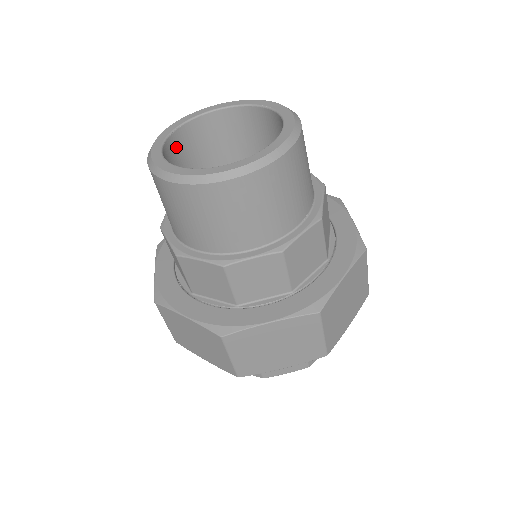
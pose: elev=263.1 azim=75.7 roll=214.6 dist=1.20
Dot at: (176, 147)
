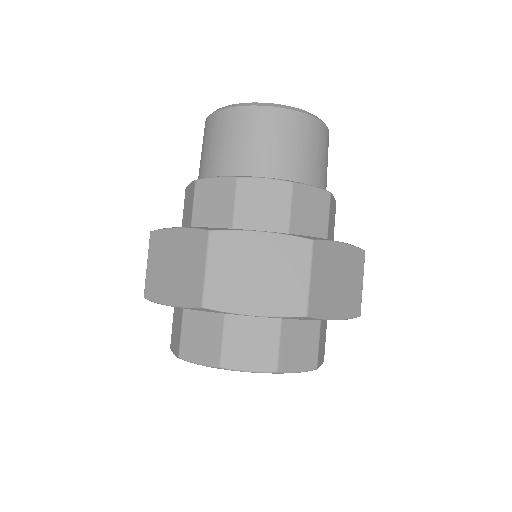
Dot at: occluded
